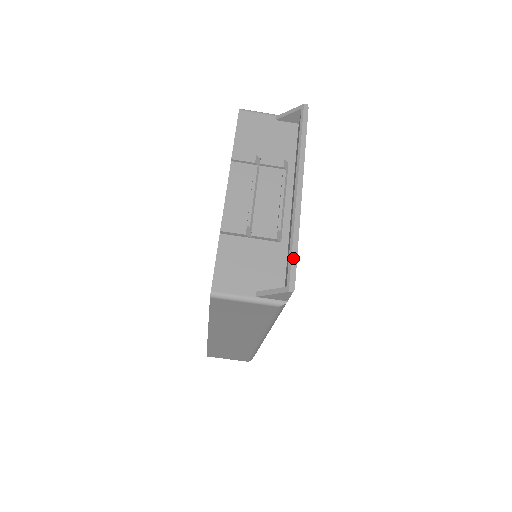
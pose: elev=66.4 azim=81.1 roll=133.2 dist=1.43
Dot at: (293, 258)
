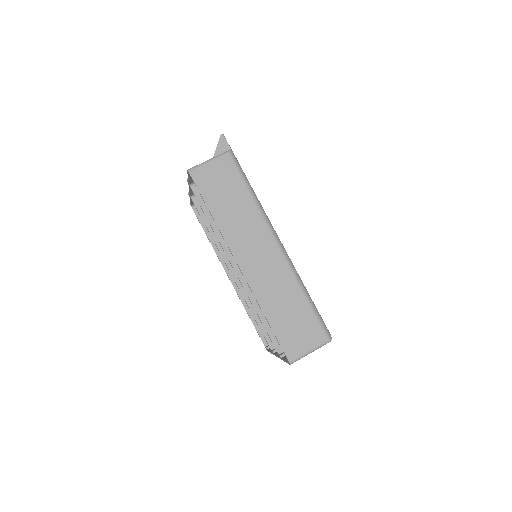
Dot at: occluded
